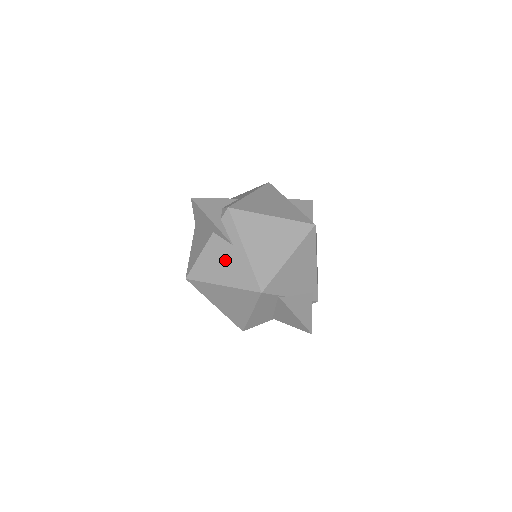
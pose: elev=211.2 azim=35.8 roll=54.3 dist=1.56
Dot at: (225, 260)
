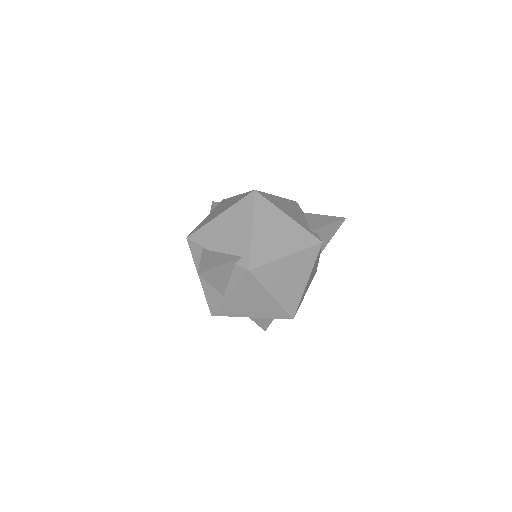
Dot at: occluded
